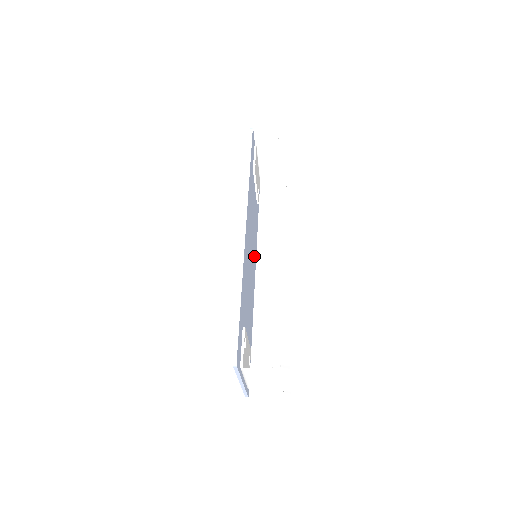
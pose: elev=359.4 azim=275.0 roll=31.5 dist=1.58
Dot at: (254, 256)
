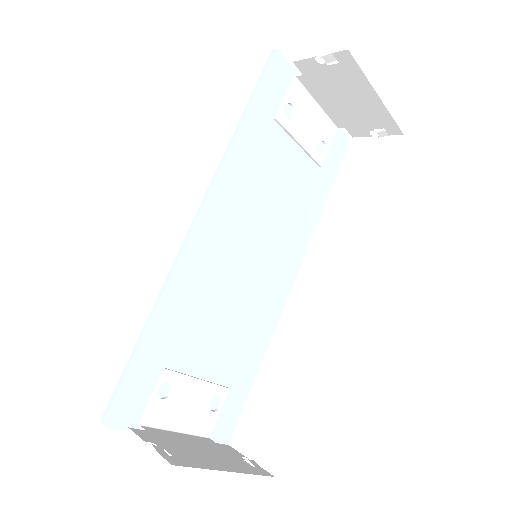
Dot at: (289, 249)
